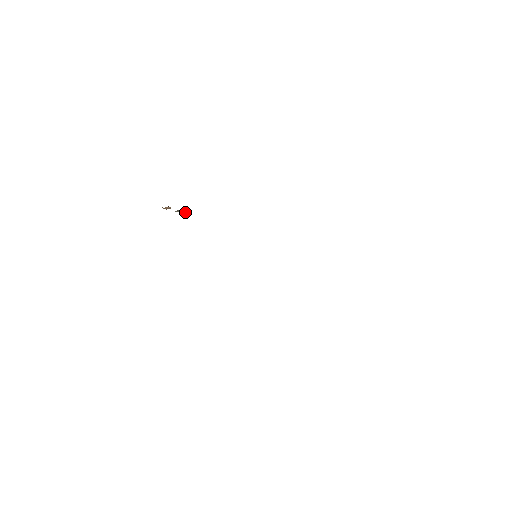
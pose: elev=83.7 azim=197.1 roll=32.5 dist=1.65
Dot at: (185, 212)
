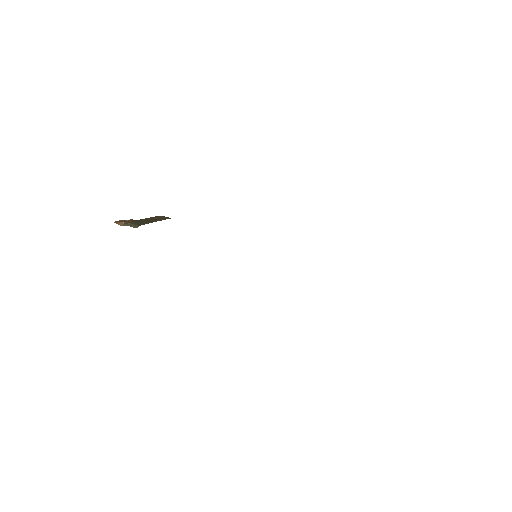
Dot at: occluded
